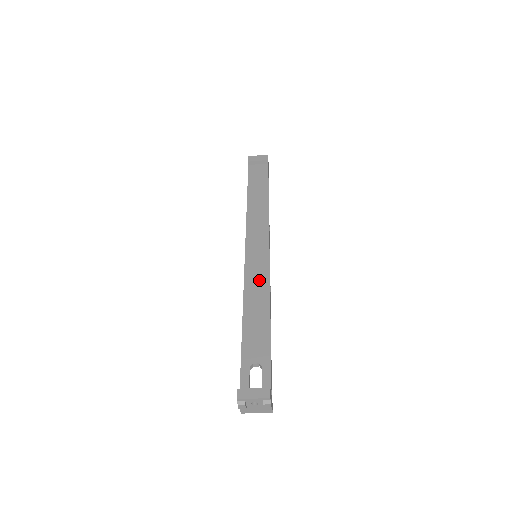
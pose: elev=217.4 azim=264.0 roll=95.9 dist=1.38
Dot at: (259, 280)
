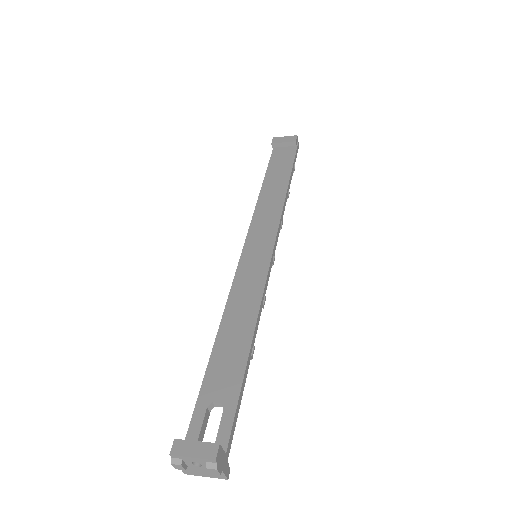
Dot at: (250, 287)
